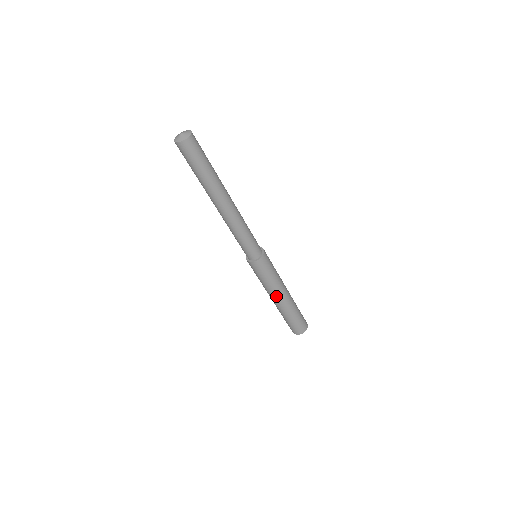
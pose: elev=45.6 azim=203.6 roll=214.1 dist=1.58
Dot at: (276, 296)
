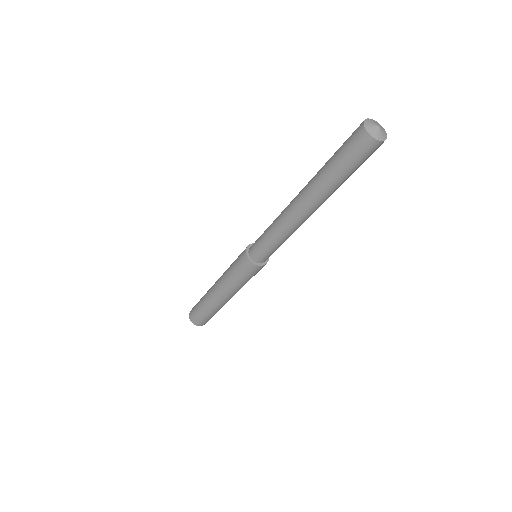
Dot at: (222, 292)
